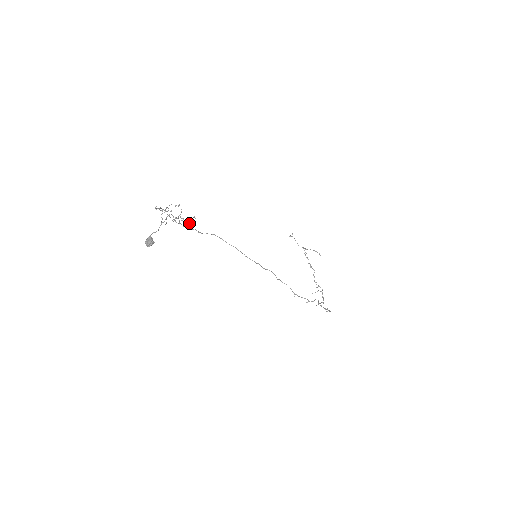
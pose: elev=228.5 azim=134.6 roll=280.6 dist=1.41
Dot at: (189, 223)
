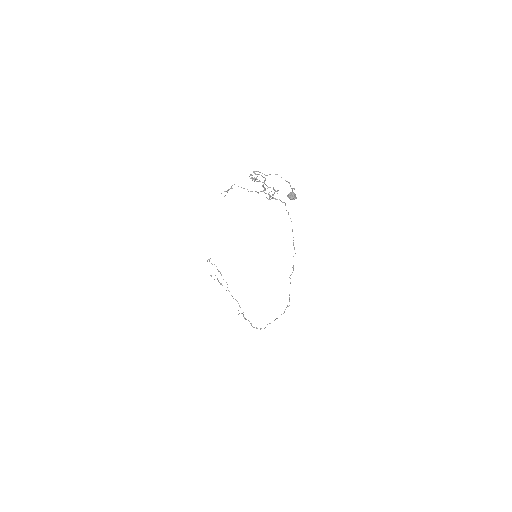
Dot at: occluded
